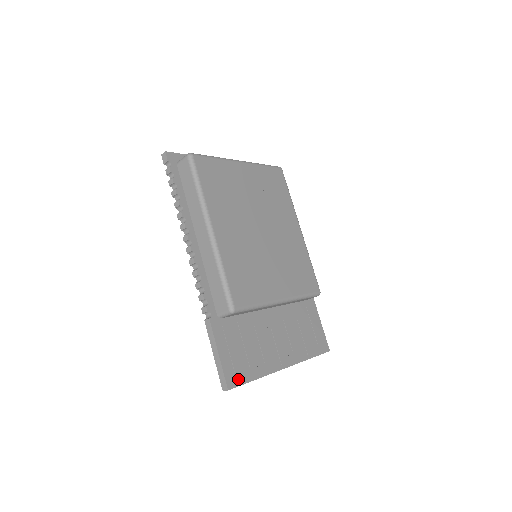
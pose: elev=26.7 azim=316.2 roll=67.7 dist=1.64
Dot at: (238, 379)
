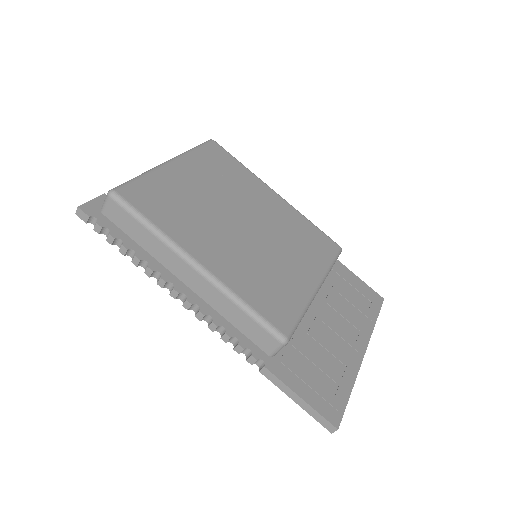
Dot at: (337, 408)
